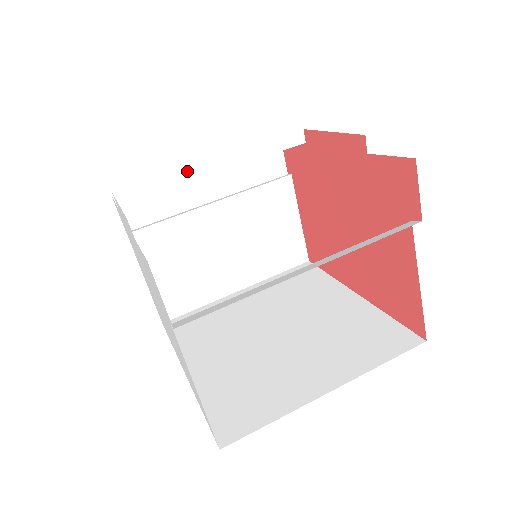
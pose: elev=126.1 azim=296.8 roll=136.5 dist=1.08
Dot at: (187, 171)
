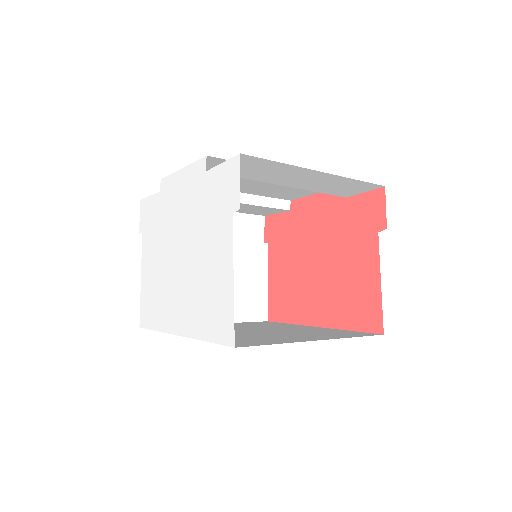
Dot at: occluded
